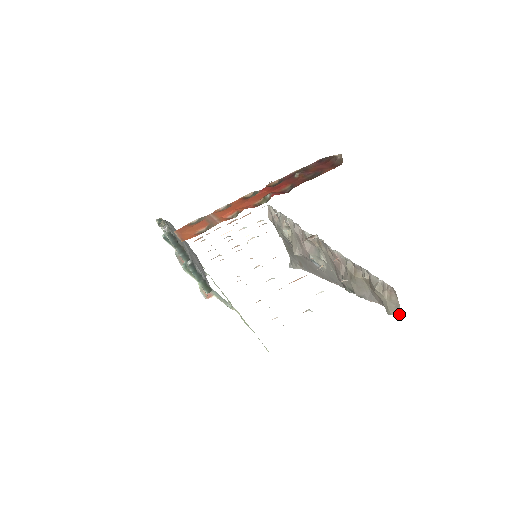
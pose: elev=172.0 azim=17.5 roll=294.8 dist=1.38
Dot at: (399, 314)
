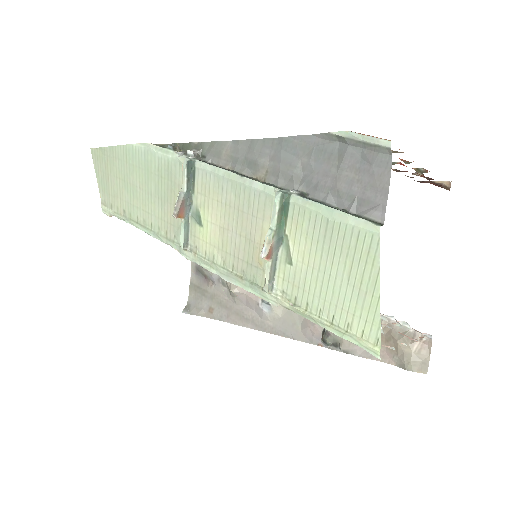
Dot at: (425, 371)
